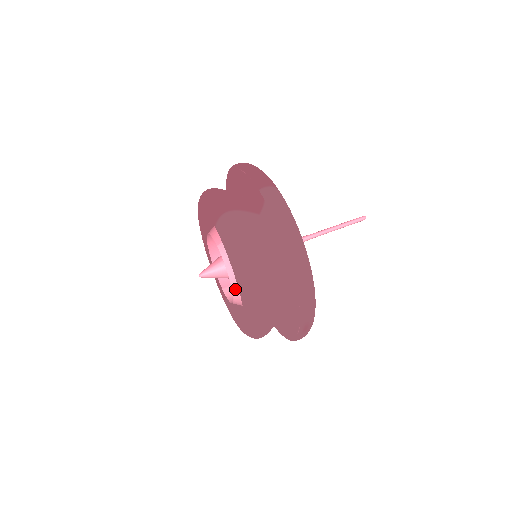
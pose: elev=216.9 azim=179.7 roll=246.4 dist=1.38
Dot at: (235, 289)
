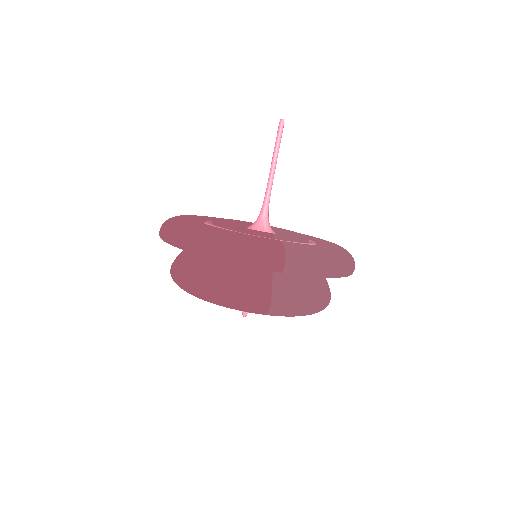
Dot at: occluded
